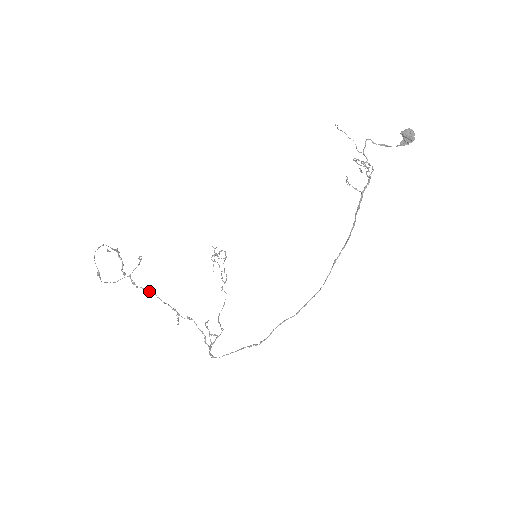
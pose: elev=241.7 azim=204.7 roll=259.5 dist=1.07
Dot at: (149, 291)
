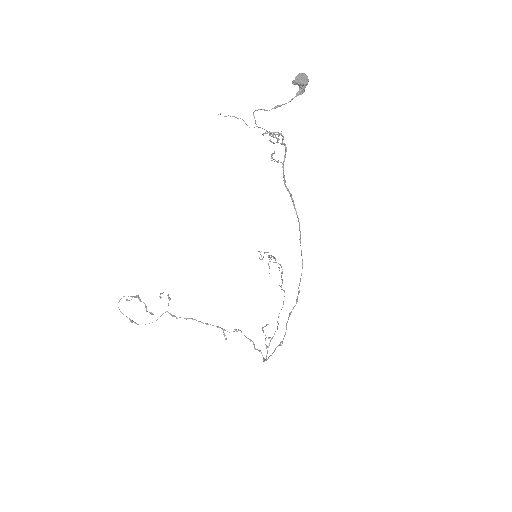
Dot at: (188, 318)
